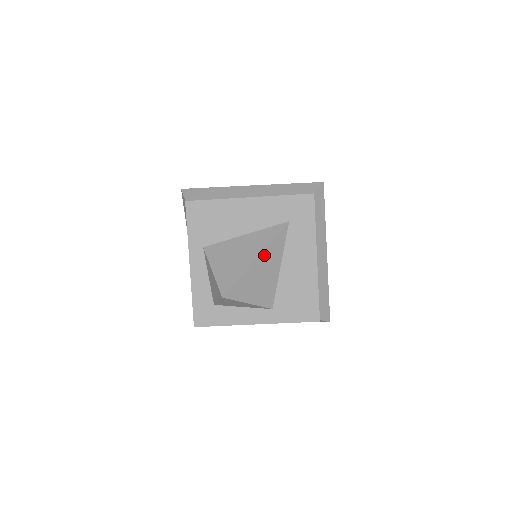
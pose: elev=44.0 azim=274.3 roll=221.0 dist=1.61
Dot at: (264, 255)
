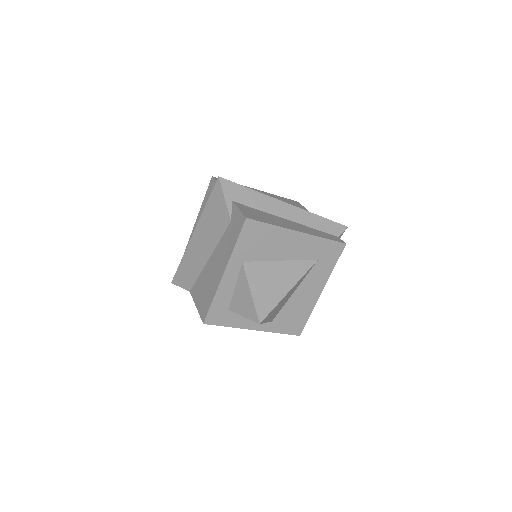
Dot at: (294, 287)
